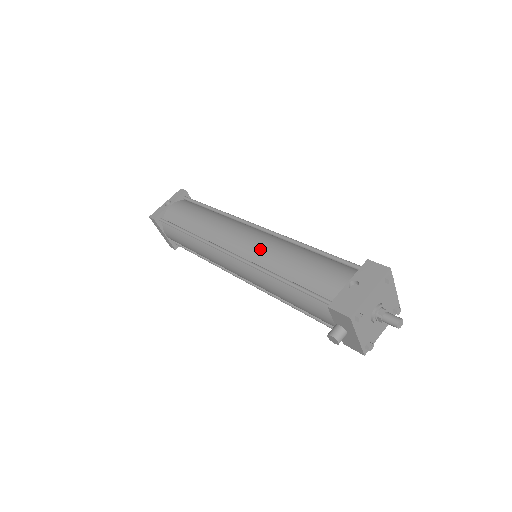
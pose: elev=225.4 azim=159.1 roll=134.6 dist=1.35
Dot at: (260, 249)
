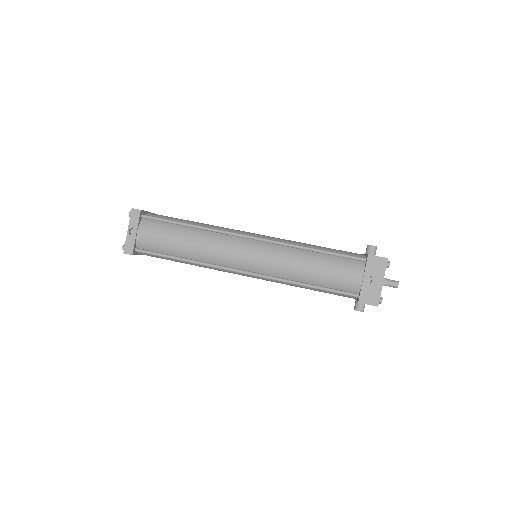
Dot at: (273, 264)
